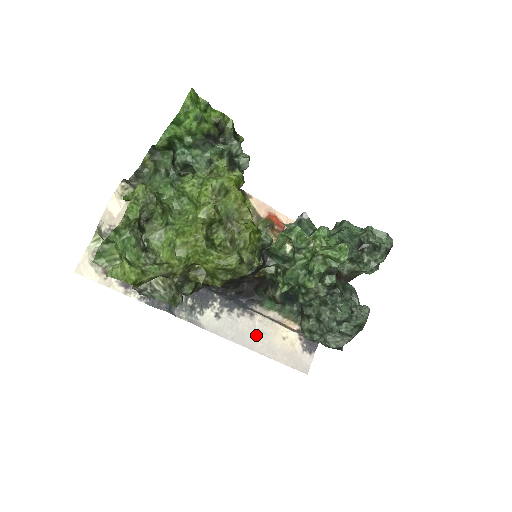
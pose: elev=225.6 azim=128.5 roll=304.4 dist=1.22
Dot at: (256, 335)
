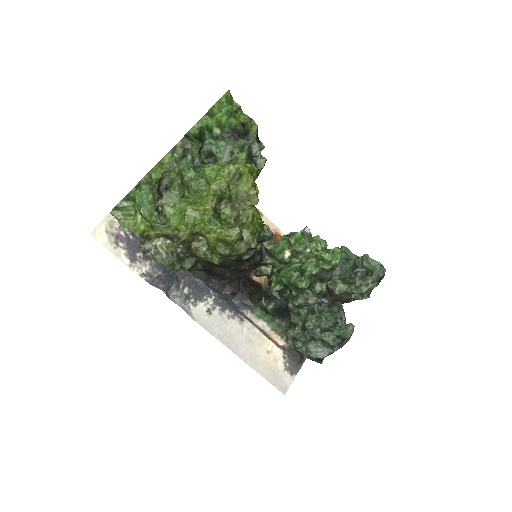
Dot at: (242, 341)
